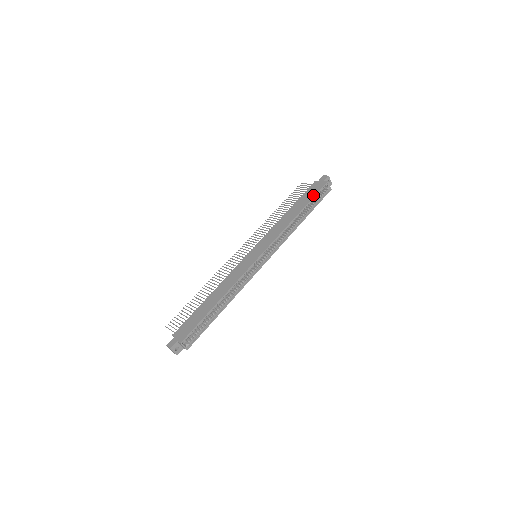
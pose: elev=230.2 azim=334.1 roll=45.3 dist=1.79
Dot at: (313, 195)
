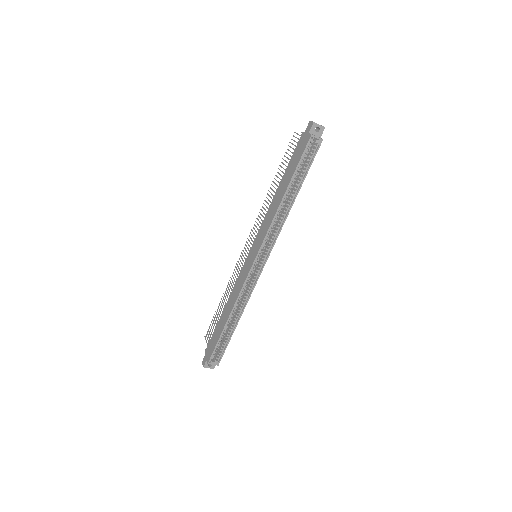
Dot at: (297, 162)
